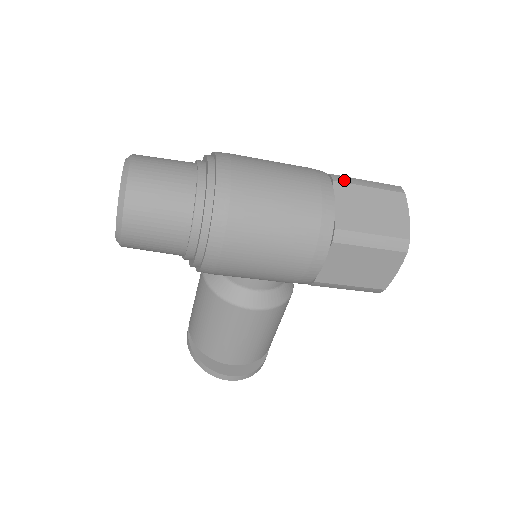
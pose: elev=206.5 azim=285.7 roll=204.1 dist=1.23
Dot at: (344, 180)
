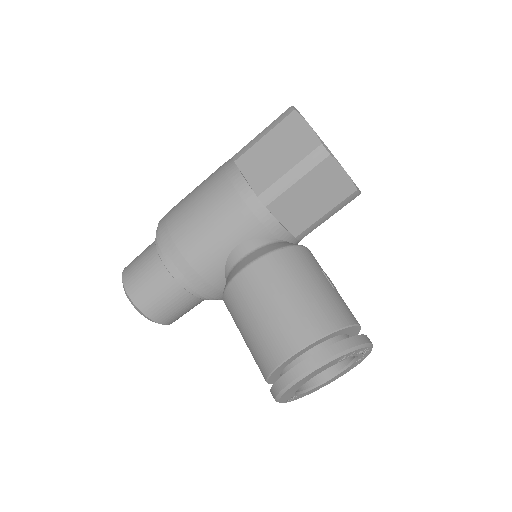
Dot at: occluded
